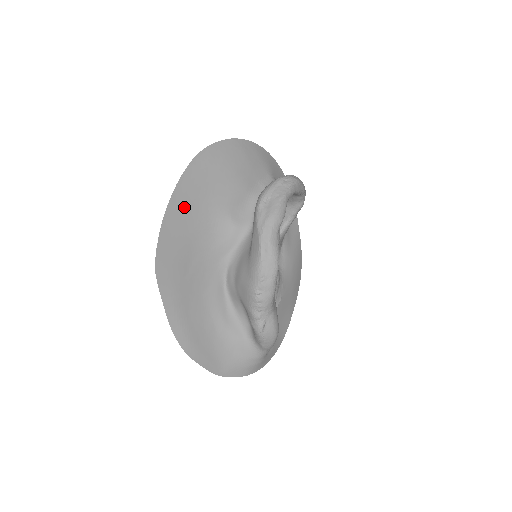
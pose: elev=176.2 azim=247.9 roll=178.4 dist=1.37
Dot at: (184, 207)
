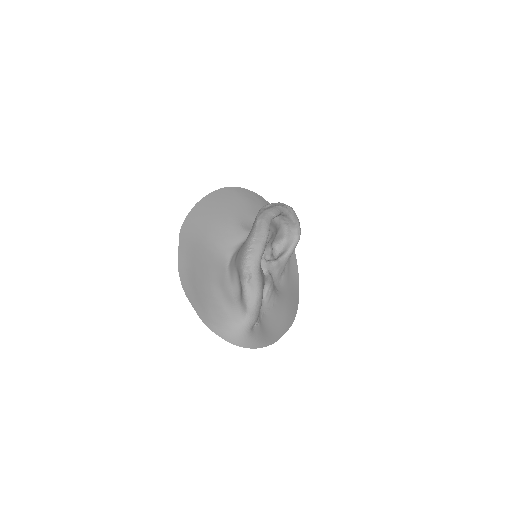
Dot at: (212, 206)
